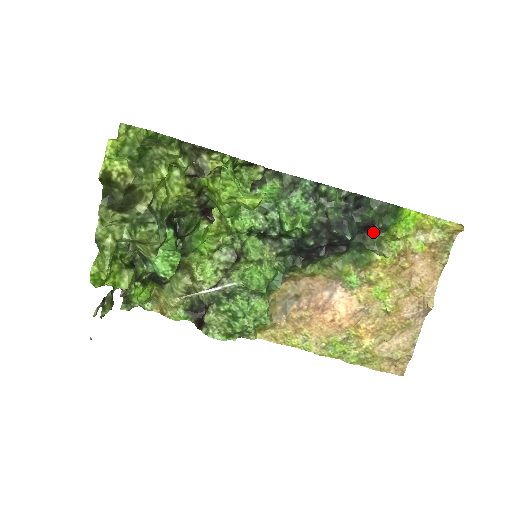
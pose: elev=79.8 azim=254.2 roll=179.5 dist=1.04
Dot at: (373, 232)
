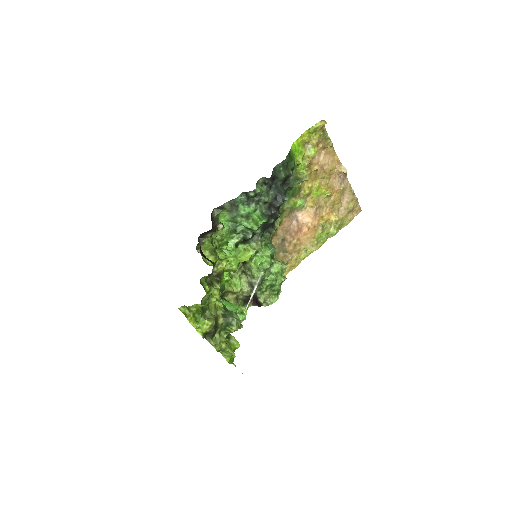
Dot at: (289, 177)
